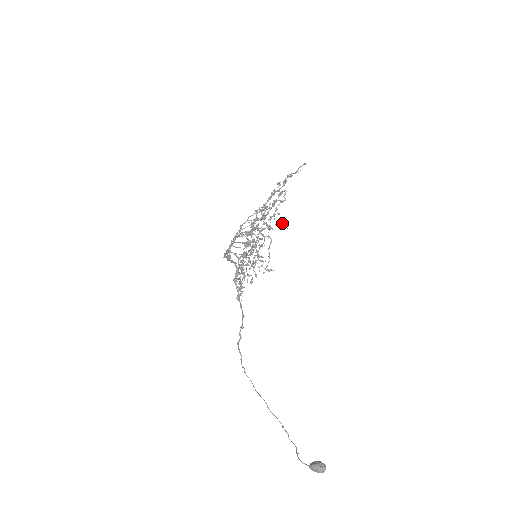
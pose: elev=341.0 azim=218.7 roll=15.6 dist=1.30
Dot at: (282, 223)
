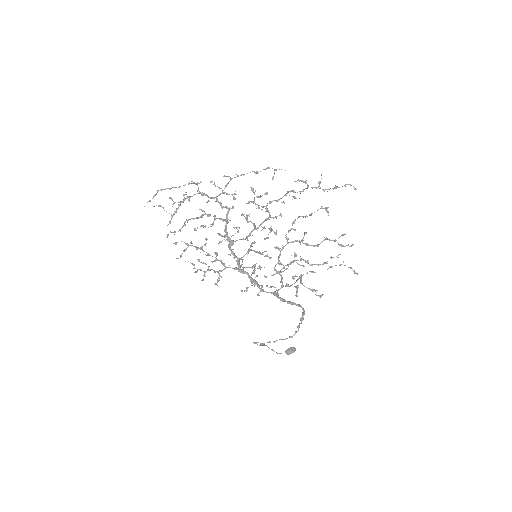
Dot at: (354, 271)
